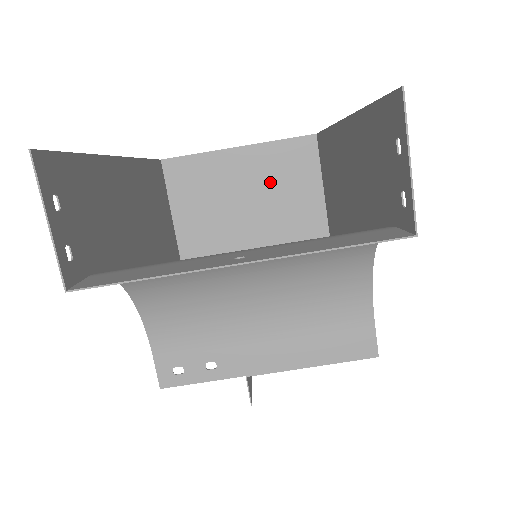
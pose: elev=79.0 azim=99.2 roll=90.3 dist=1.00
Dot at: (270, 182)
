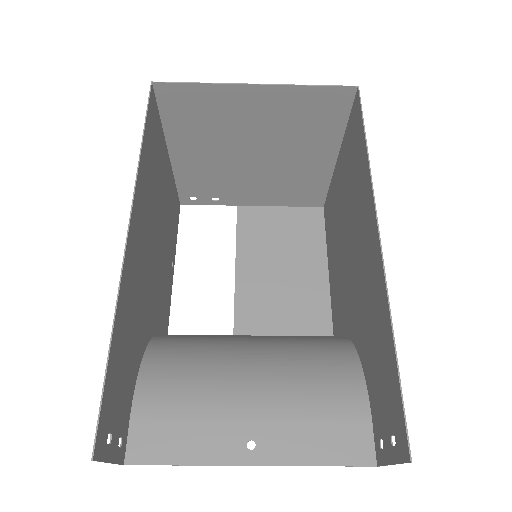
Dot at: (285, 122)
